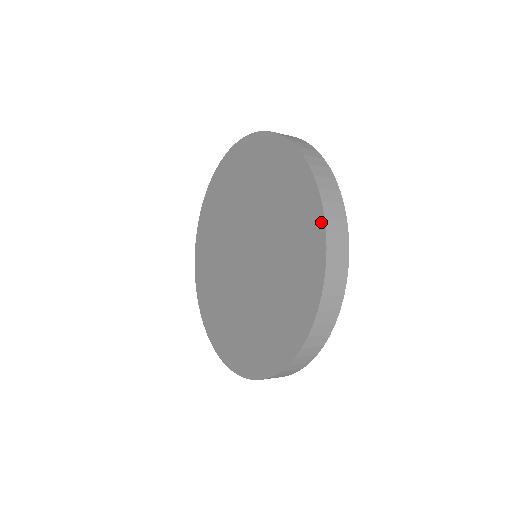
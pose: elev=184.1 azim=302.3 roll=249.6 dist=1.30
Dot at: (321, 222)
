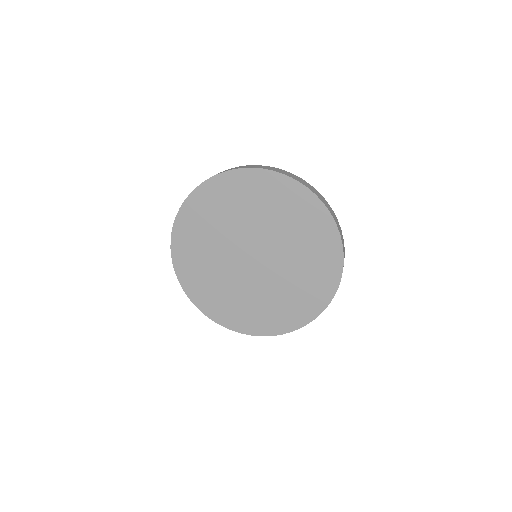
Dot at: (326, 303)
